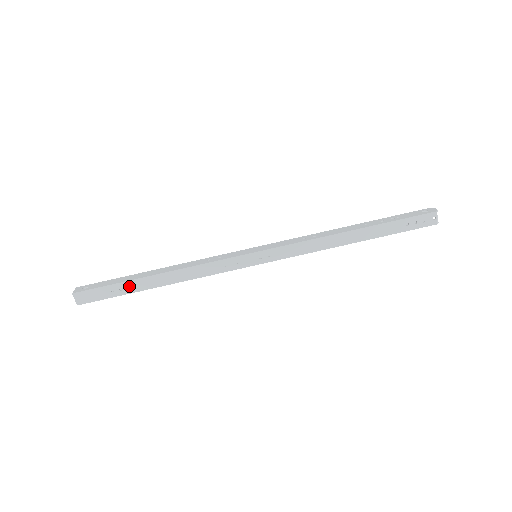
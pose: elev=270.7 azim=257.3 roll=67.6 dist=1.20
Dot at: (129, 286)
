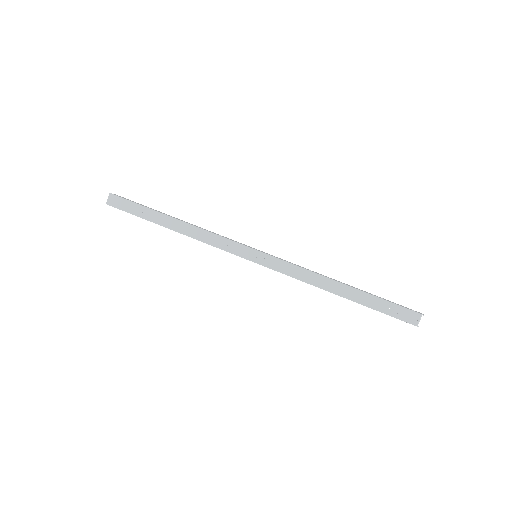
Dot at: (151, 214)
